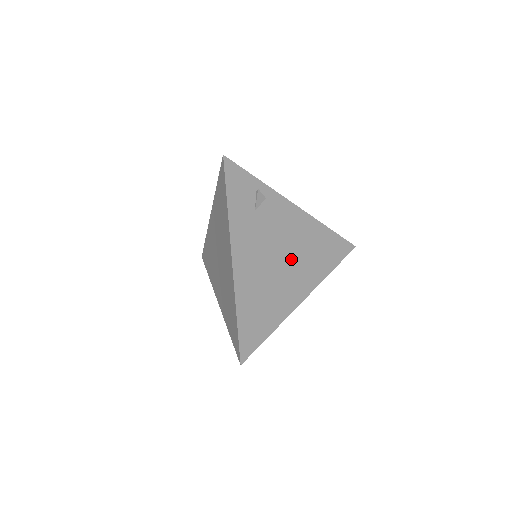
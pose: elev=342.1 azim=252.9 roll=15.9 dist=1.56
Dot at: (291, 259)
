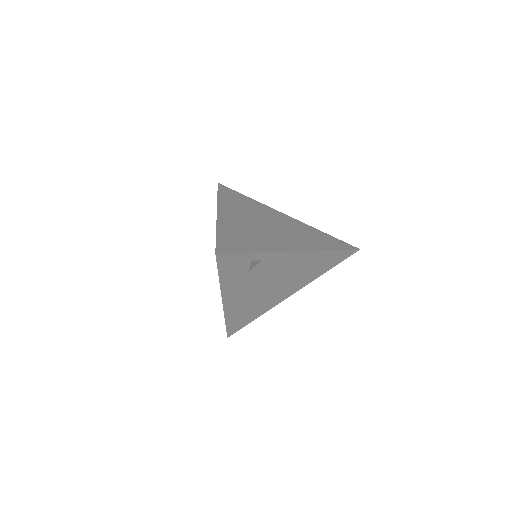
Dot at: (283, 282)
